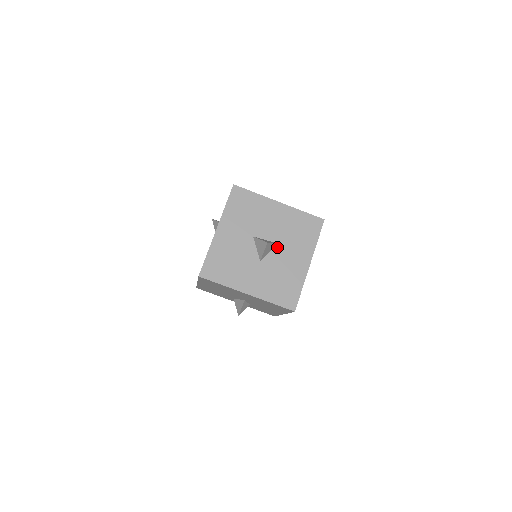
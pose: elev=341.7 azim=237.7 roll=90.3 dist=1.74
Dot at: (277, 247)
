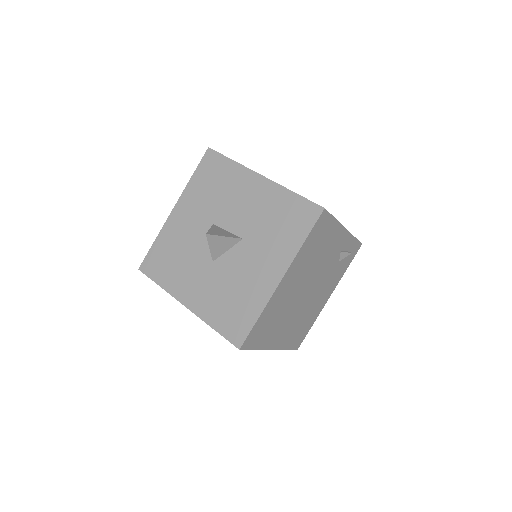
Dot at: (240, 244)
